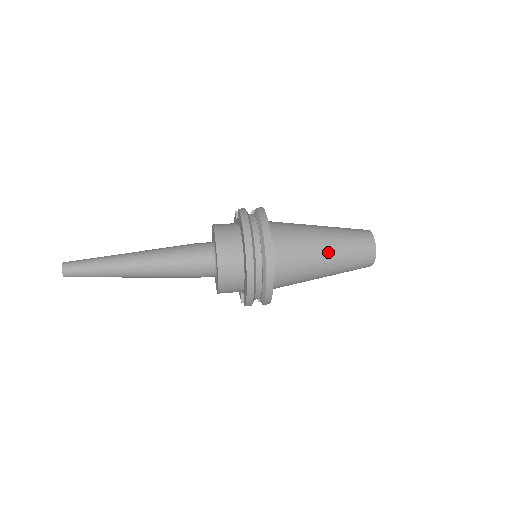
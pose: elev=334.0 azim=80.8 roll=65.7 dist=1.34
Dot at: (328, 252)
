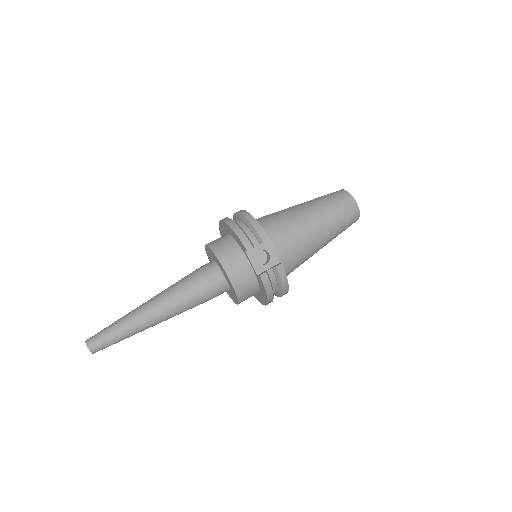
Dot at: occluded
